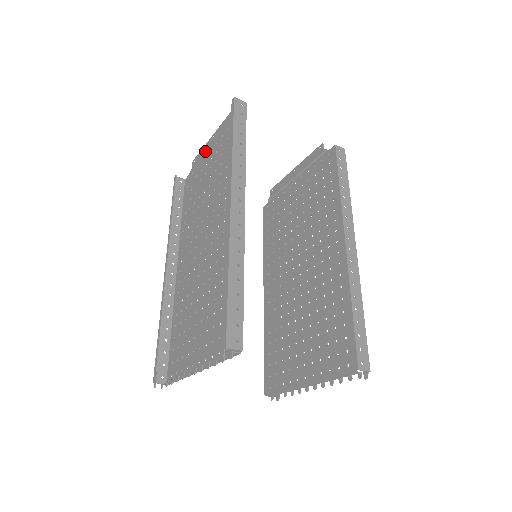
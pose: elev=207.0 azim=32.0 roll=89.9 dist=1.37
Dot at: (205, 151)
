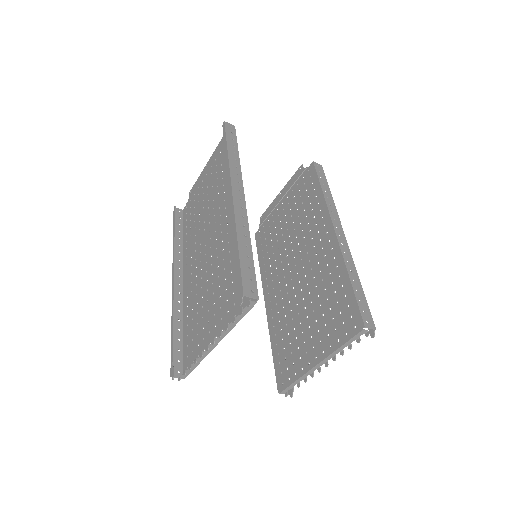
Dot at: (200, 179)
